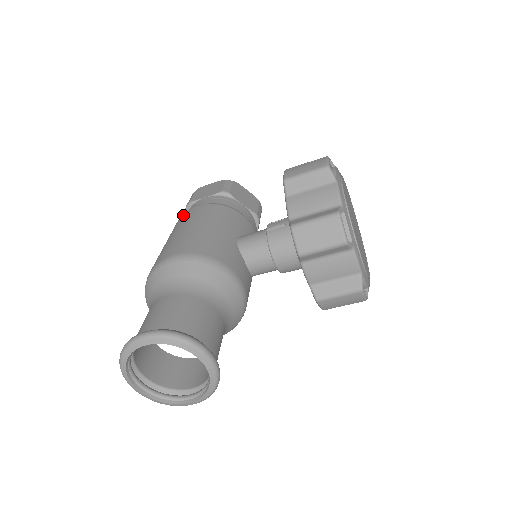
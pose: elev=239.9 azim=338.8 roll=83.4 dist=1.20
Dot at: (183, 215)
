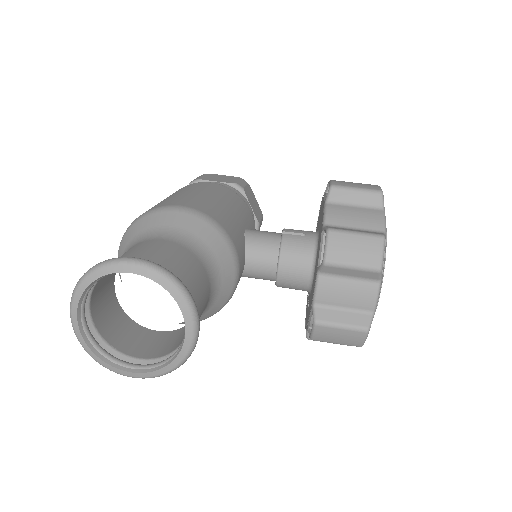
Dot at: (191, 184)
